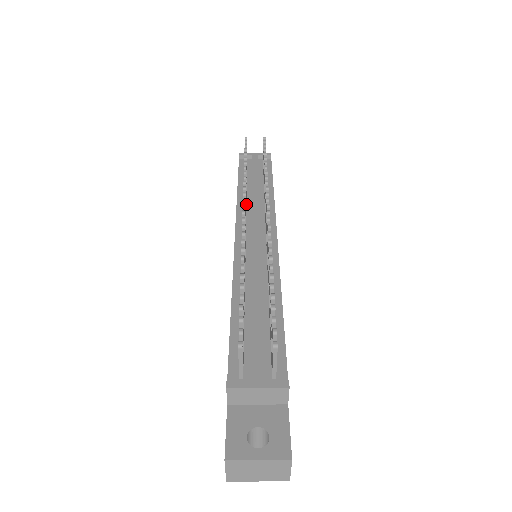
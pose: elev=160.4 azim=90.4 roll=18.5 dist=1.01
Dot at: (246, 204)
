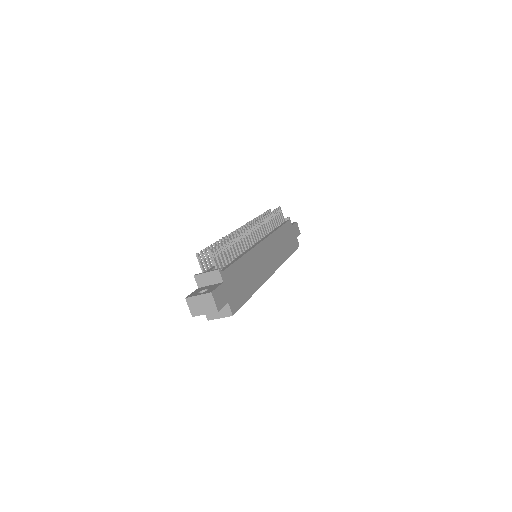
Dot at: occluded
